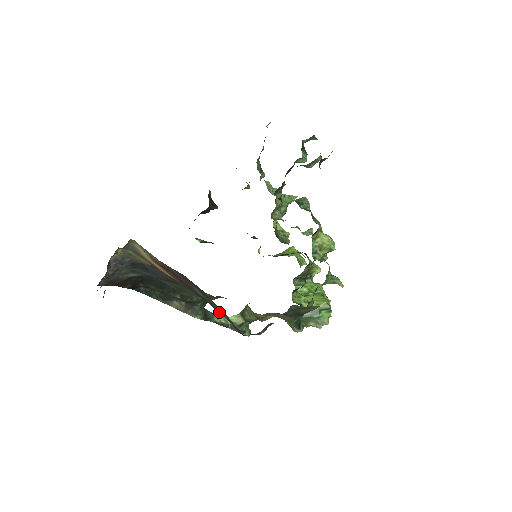
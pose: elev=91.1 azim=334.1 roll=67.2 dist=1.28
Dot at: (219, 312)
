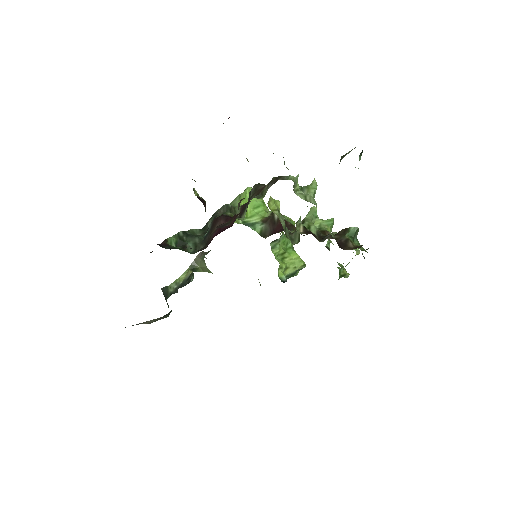
Dot at: occluded
